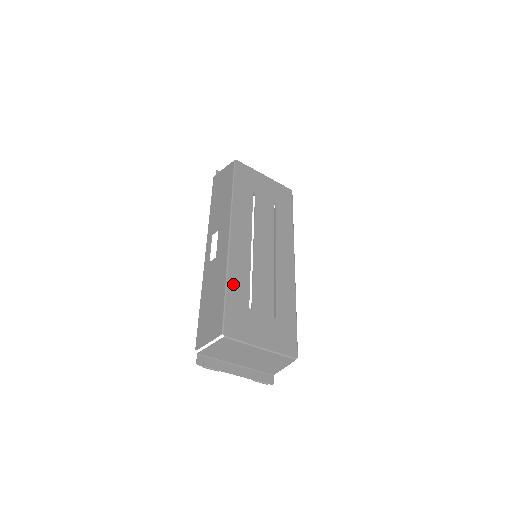
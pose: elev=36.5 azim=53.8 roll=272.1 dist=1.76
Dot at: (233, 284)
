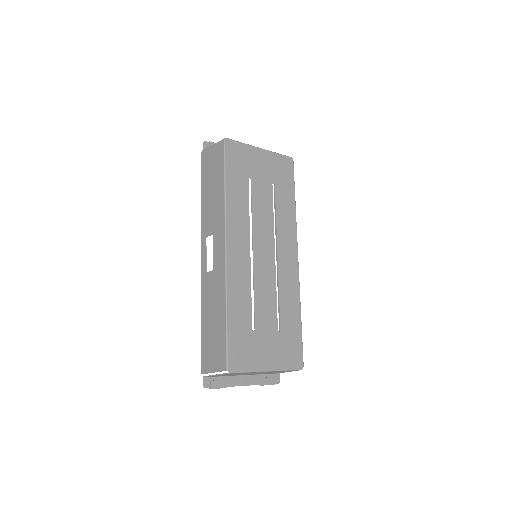
Dot at: (234, 309)
